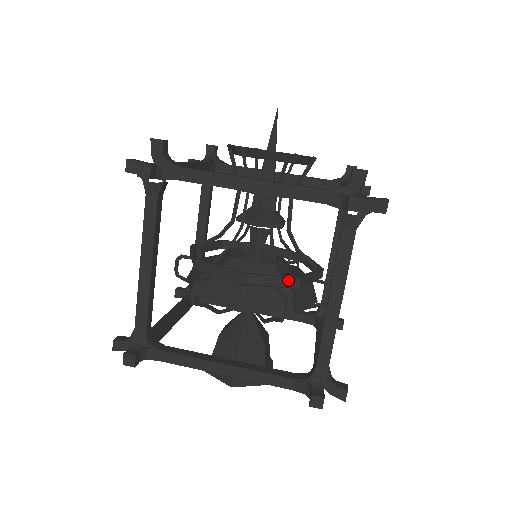
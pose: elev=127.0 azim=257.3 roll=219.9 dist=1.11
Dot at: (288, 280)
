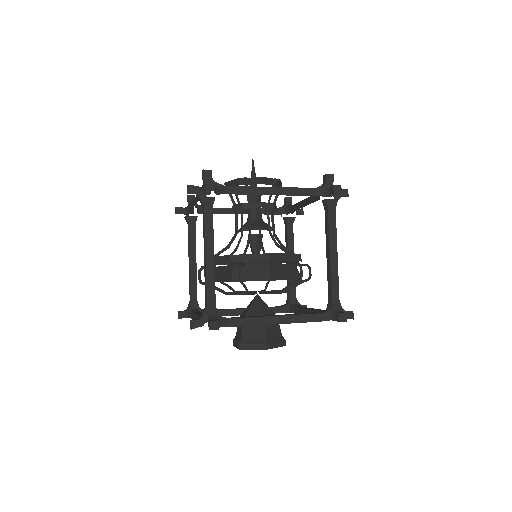
Dot at: (294, 256)
